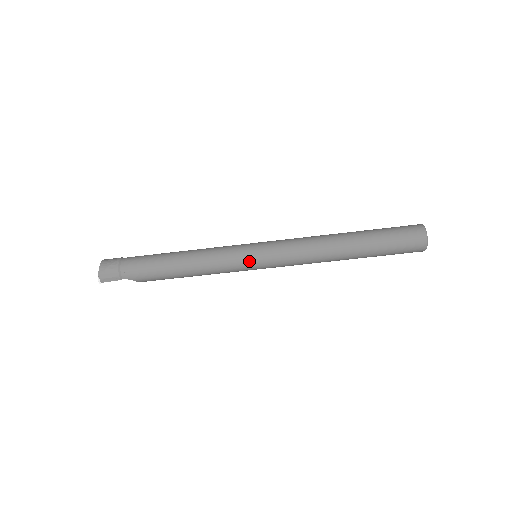
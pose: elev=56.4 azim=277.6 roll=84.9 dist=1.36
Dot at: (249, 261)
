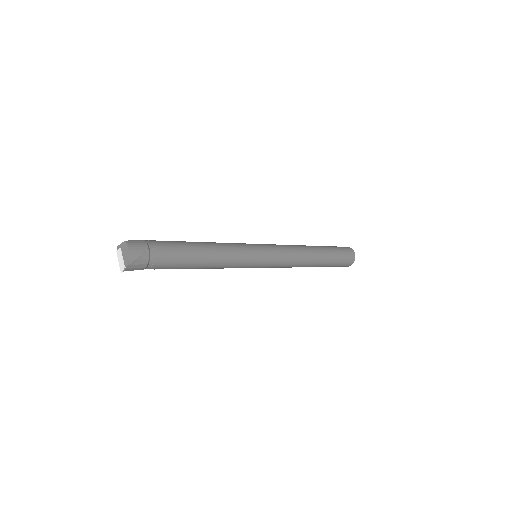
Dot at: (257, 265)
